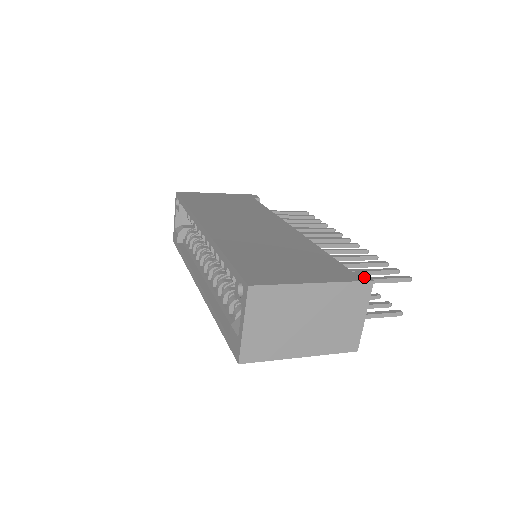
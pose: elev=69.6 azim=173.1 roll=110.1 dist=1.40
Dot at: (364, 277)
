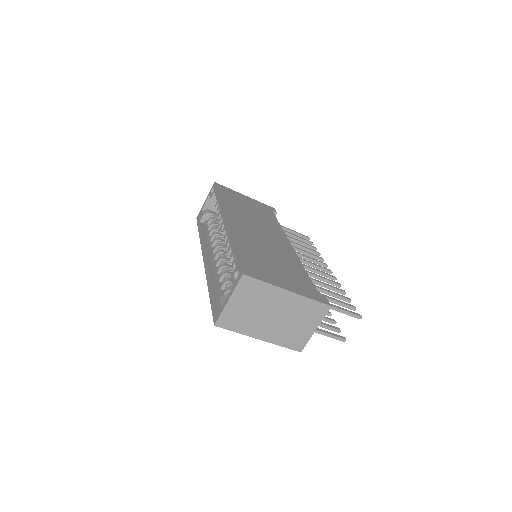
Dot at: (326, 301)
